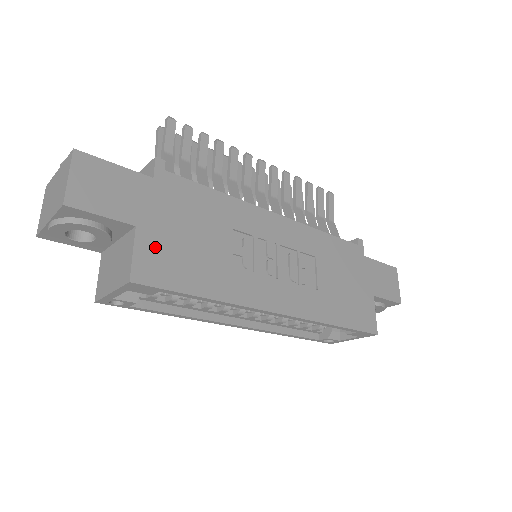
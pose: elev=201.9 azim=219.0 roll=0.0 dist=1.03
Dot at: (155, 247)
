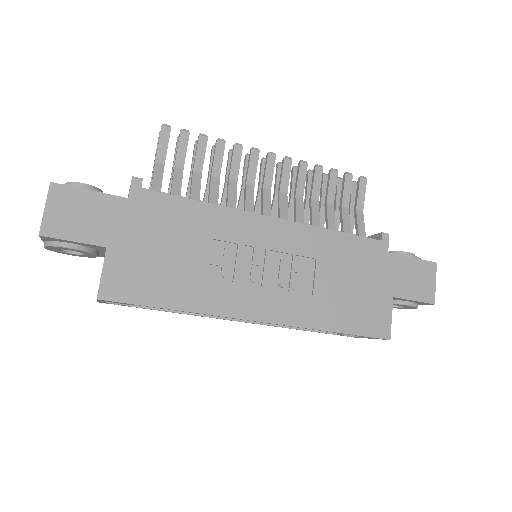
Dot at: (125, 265)
